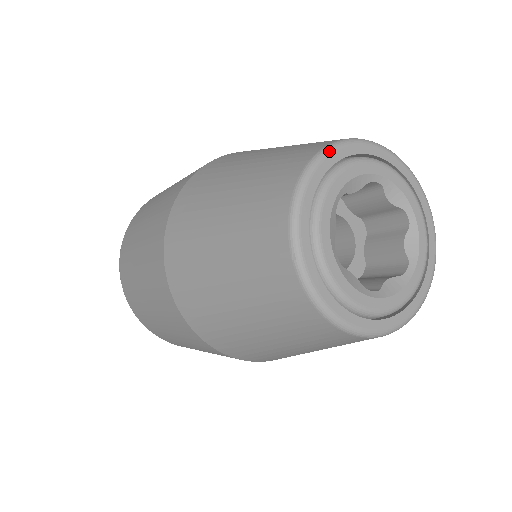
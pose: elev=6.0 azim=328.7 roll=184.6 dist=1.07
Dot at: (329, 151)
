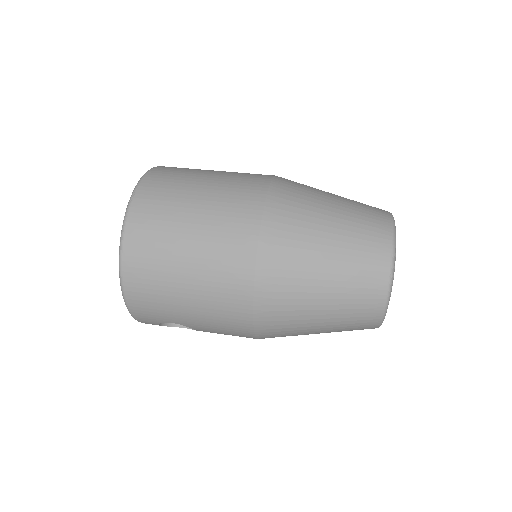
Dot at: occluded
